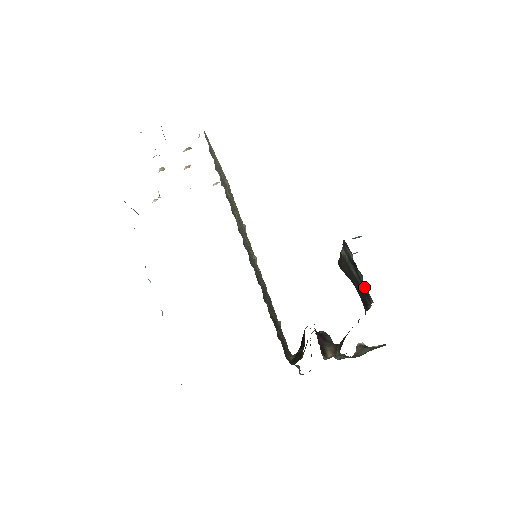
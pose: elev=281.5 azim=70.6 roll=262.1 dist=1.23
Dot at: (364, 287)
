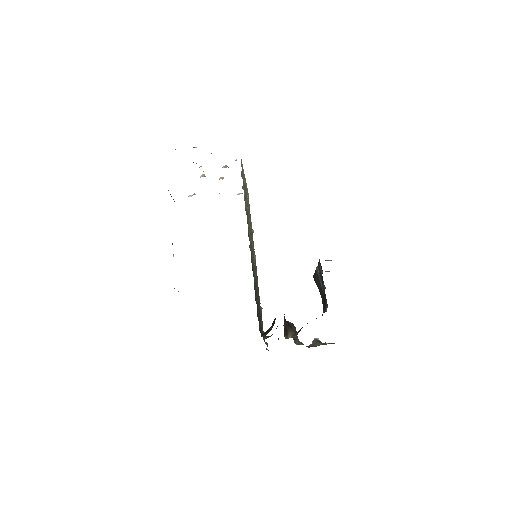
Dot at: (325, 296)
